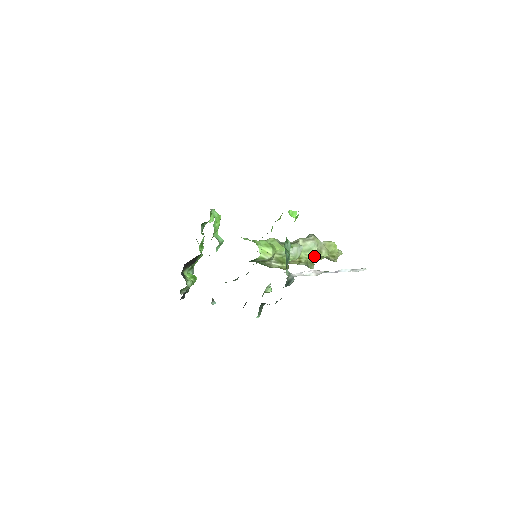
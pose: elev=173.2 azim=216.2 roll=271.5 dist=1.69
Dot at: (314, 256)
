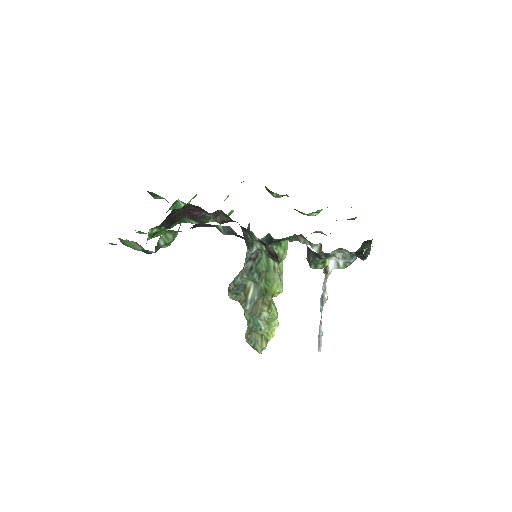
Dot at: (275, 313)
